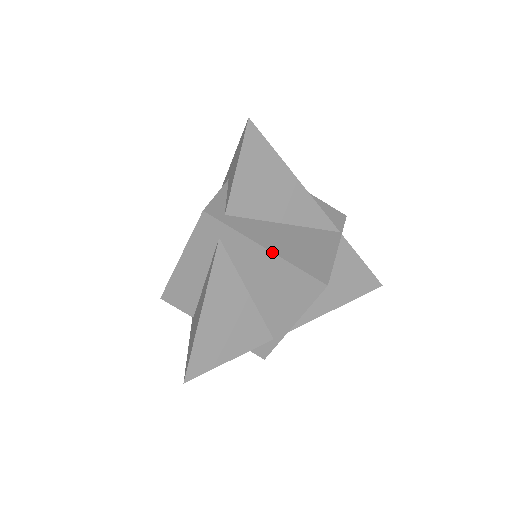
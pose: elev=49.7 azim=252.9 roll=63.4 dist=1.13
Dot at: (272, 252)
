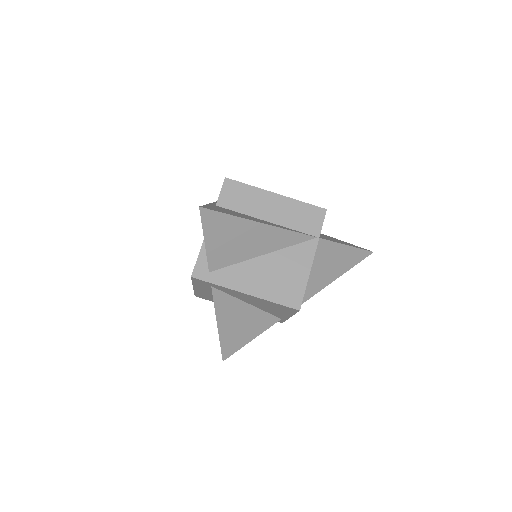
Dot at: (251, 295)
